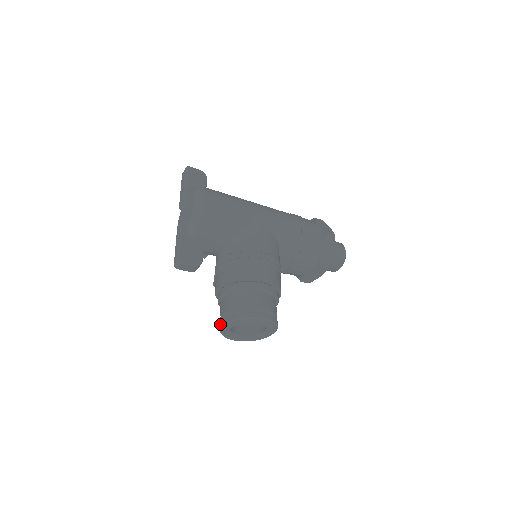
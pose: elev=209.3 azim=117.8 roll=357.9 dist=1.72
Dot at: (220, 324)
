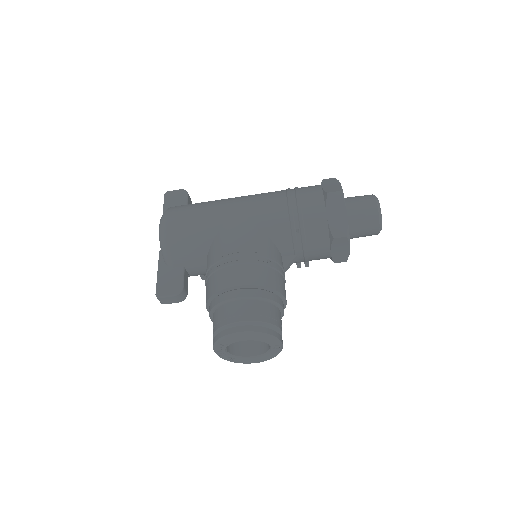
Dot at: occluded
